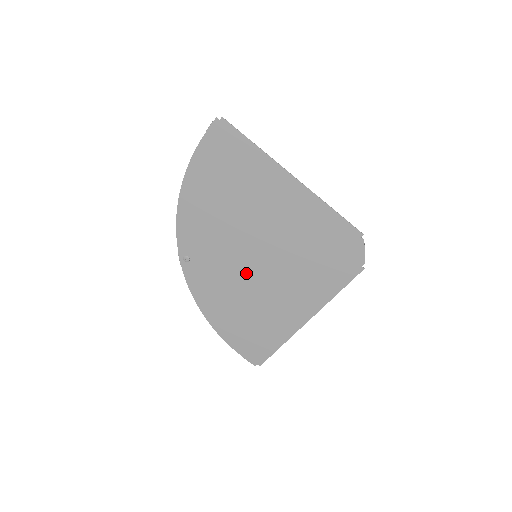
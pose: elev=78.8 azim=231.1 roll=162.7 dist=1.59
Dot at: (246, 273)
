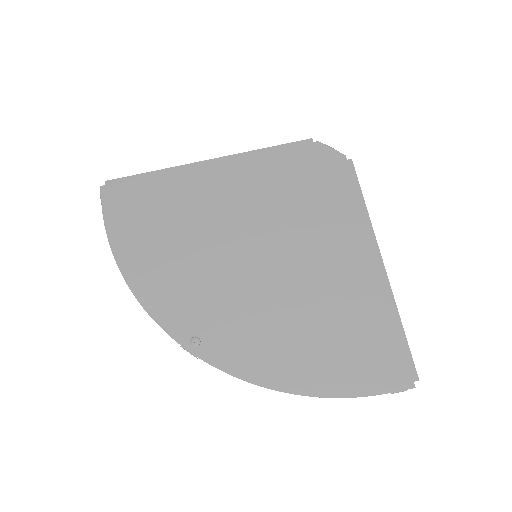
Dot at: (267, 284)
